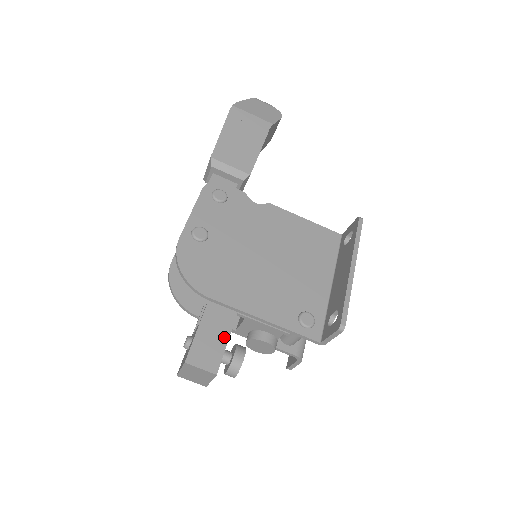
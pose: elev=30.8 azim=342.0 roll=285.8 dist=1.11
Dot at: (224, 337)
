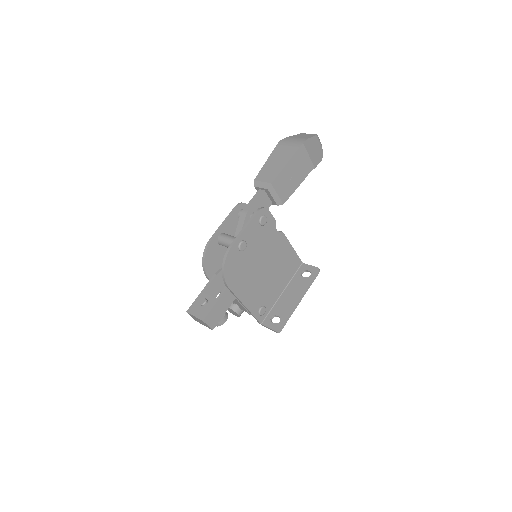
Dot at: (224, 311)
